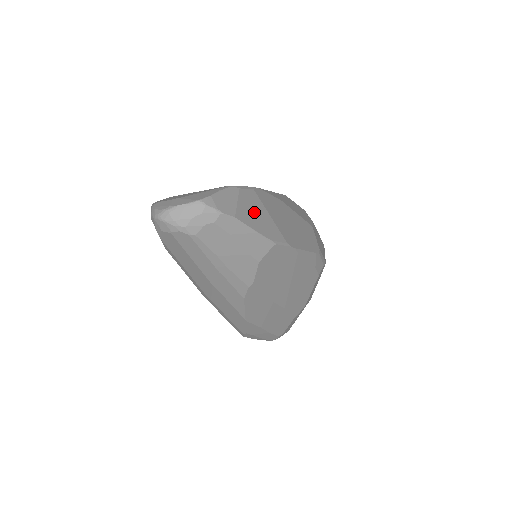
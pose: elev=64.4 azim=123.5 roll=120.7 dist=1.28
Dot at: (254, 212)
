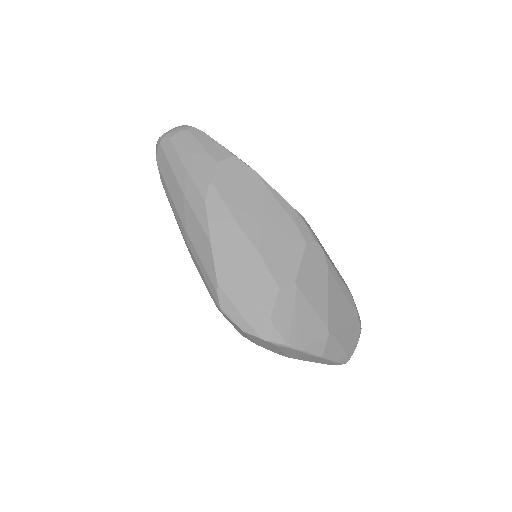
Dot at: occluded
